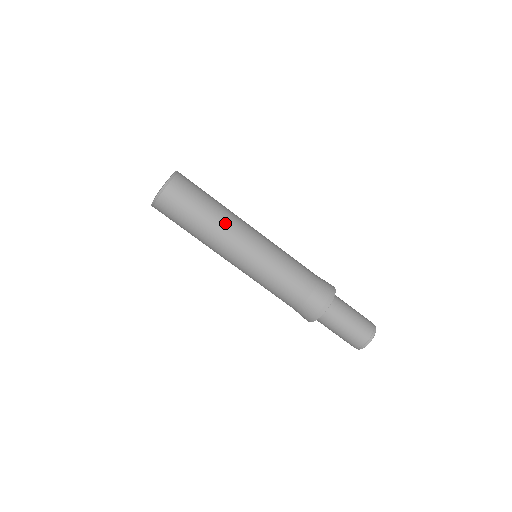
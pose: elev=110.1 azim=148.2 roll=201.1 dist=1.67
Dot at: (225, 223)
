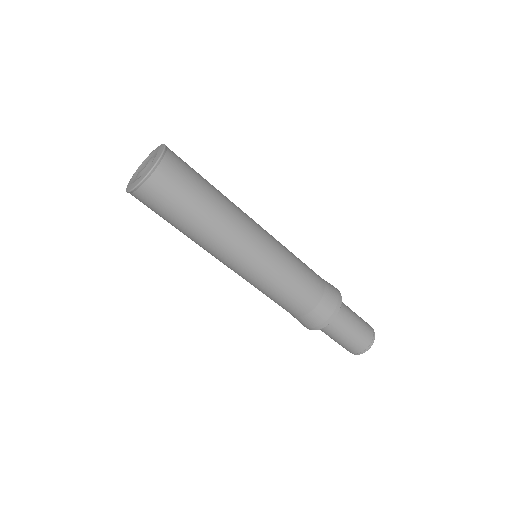
Dot at: (229, 219)
